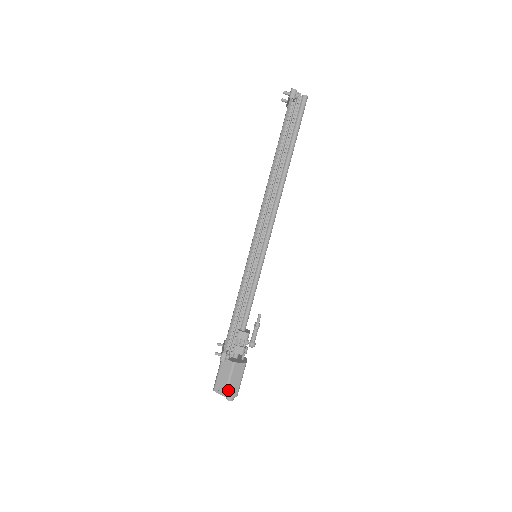
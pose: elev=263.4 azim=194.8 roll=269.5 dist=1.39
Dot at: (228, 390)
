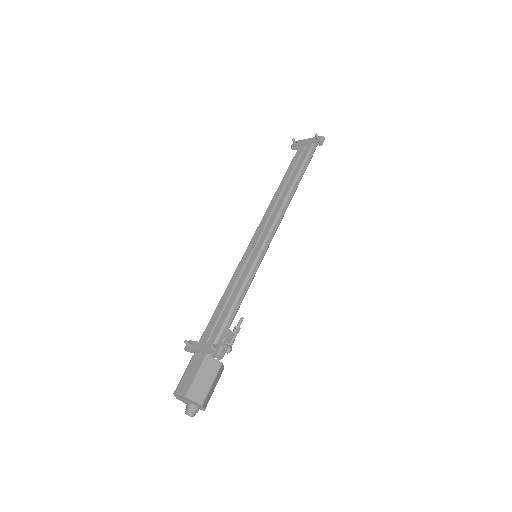
Dot at: (206, 398)
